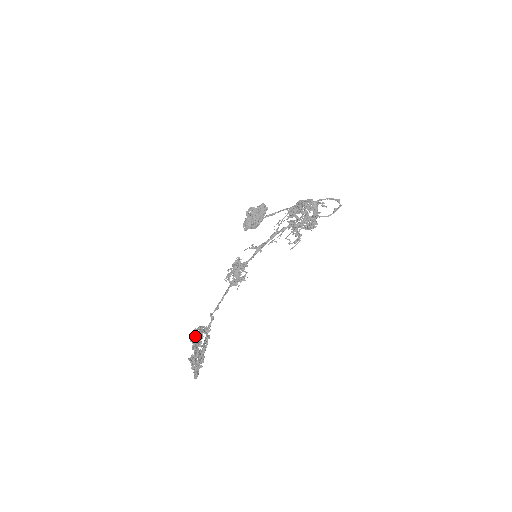
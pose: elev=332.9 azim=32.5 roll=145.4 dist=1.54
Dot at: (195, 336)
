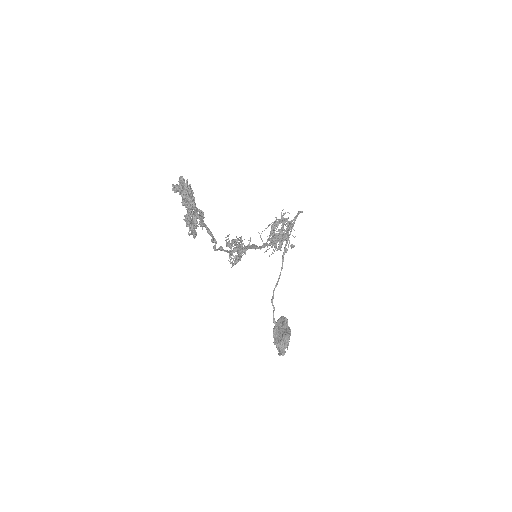
Dot at: occluded
